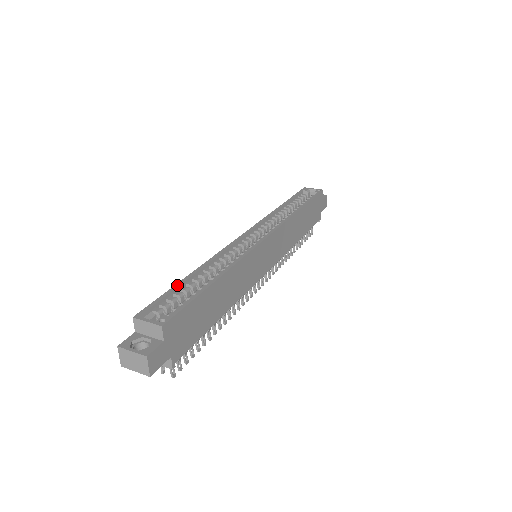
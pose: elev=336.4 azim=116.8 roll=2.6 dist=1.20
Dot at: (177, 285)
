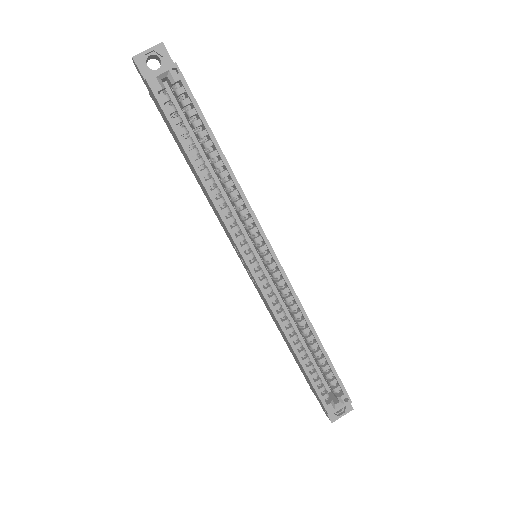
Dot at: (309, 375)
